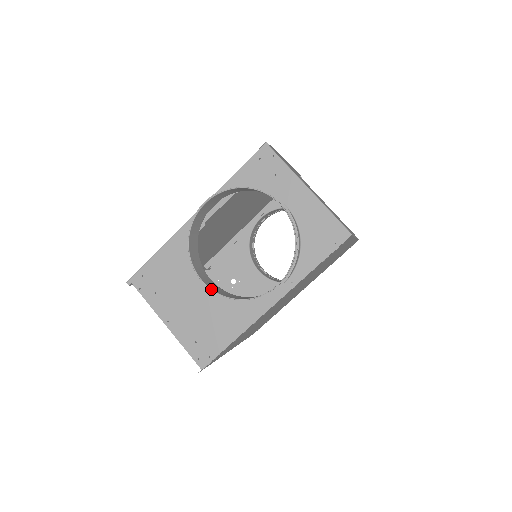
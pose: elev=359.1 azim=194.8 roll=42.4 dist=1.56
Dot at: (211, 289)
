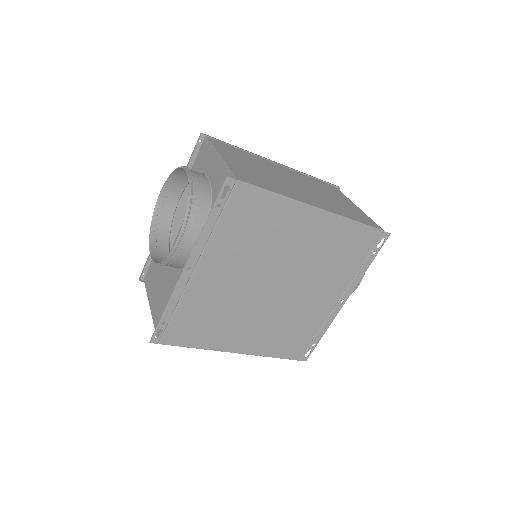
Dot at: (152, 260)
